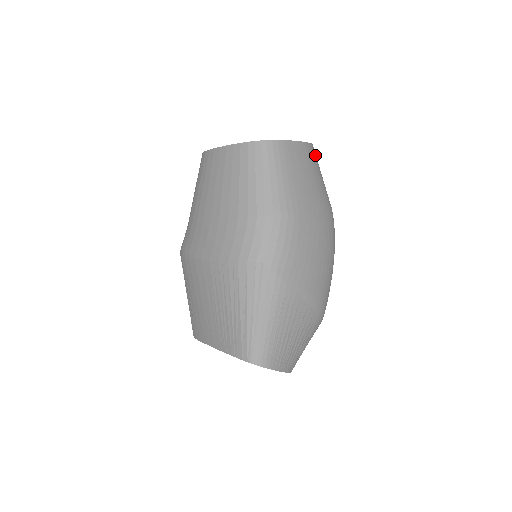
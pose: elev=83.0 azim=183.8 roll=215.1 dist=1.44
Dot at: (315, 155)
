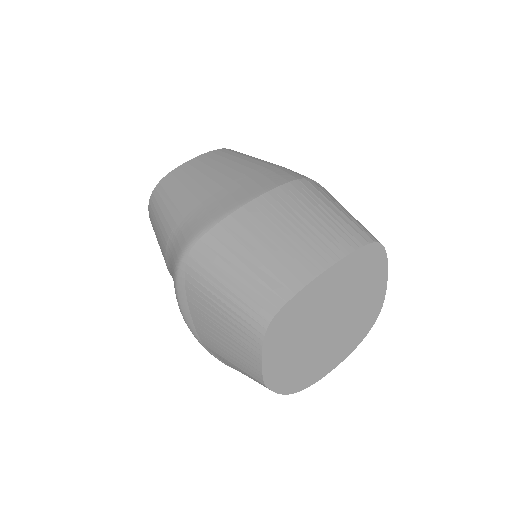
Dot at: occluded
